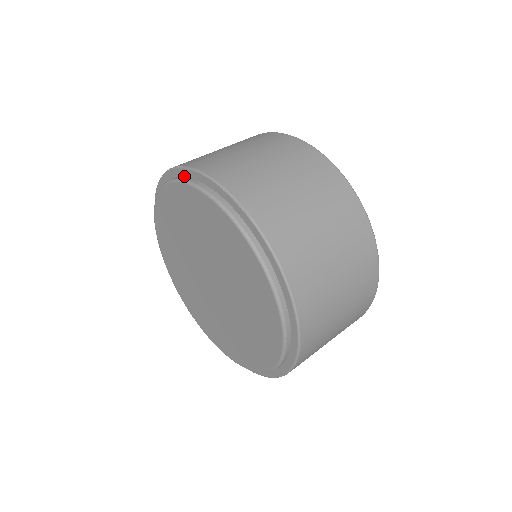
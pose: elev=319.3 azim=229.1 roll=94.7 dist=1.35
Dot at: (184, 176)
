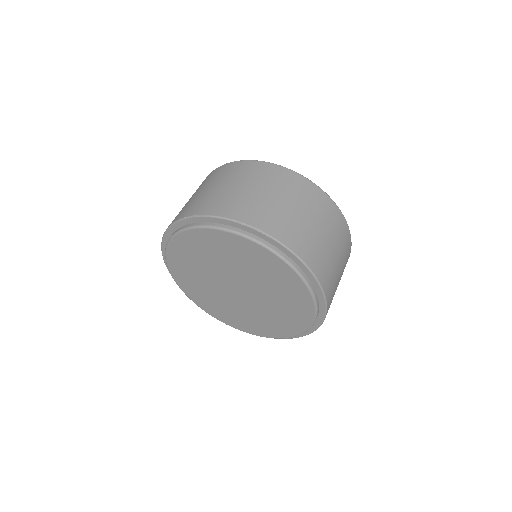
Dot at: (198, 222)
